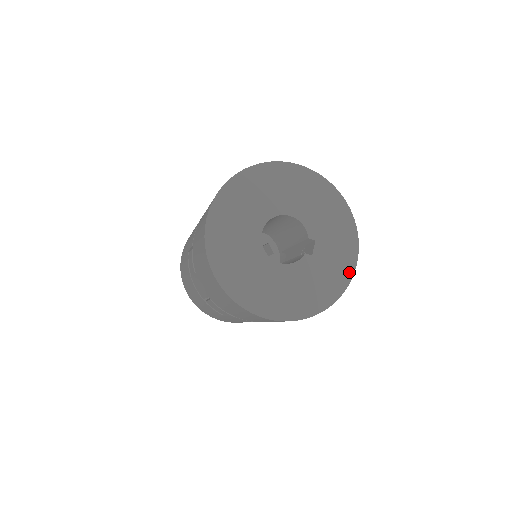
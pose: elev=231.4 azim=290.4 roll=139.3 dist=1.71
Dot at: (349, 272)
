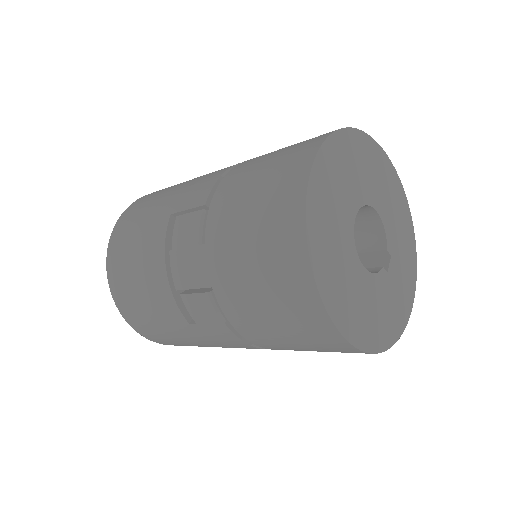
Dot at: (408, 309)
